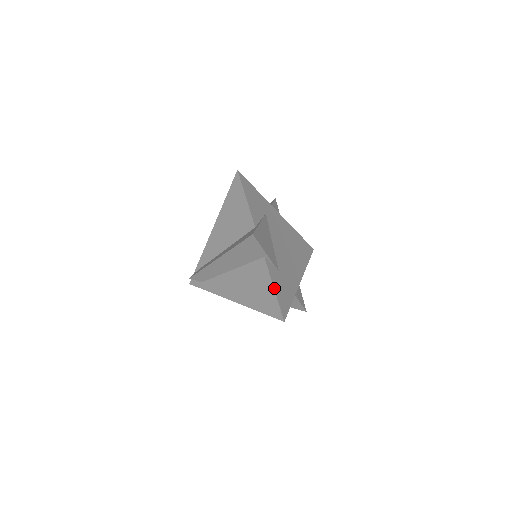
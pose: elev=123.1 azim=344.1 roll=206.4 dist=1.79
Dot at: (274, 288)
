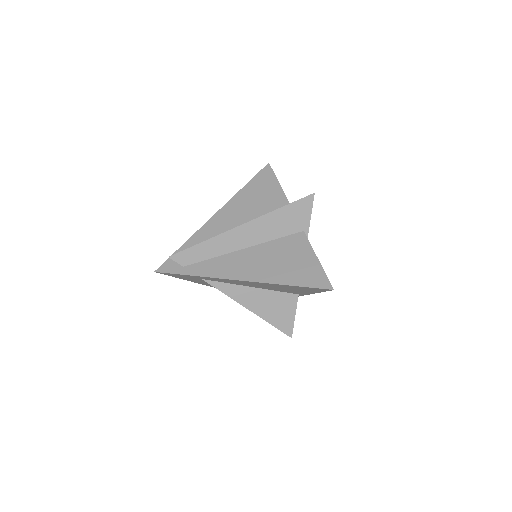
Dot at: (317, 259)
